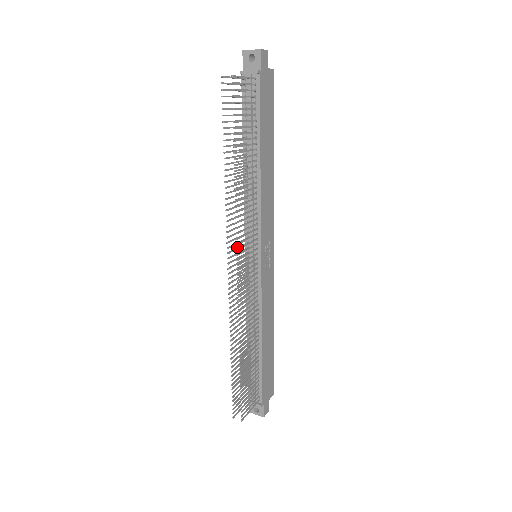
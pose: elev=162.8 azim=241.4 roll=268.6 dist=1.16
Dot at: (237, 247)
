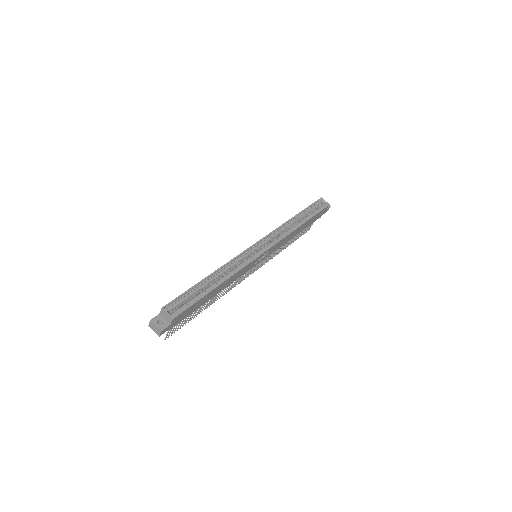
Dot at: occluded
